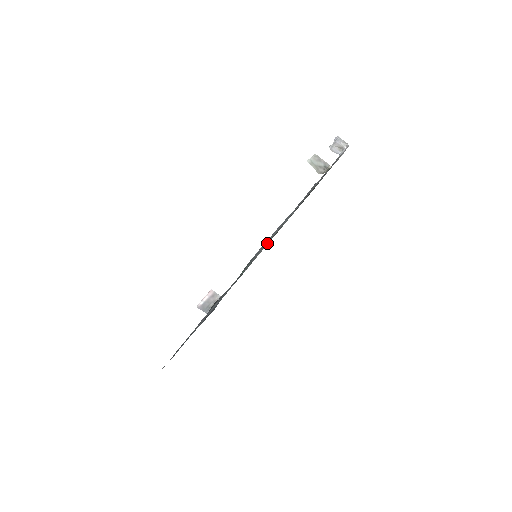
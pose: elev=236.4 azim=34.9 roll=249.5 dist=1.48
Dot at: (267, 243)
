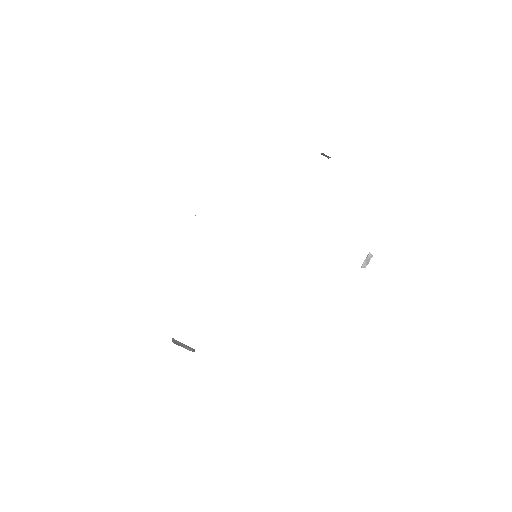
Dot at: occluded
